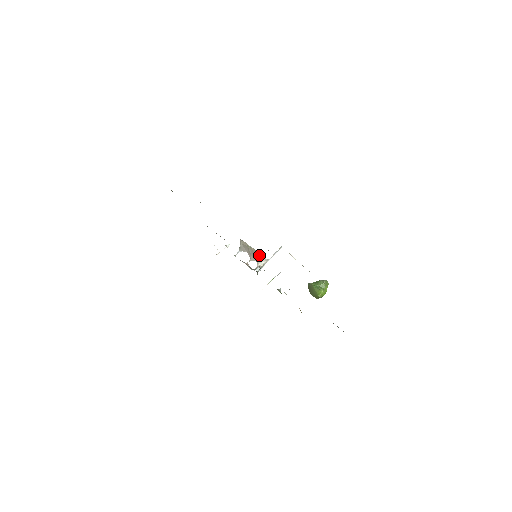
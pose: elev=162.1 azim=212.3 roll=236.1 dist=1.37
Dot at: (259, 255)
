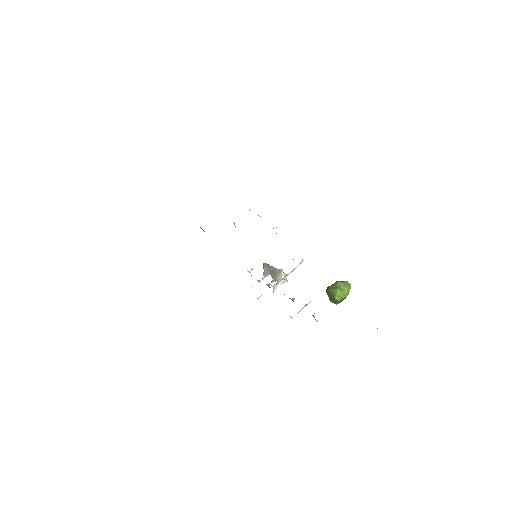
Dot at: (278, 271)
